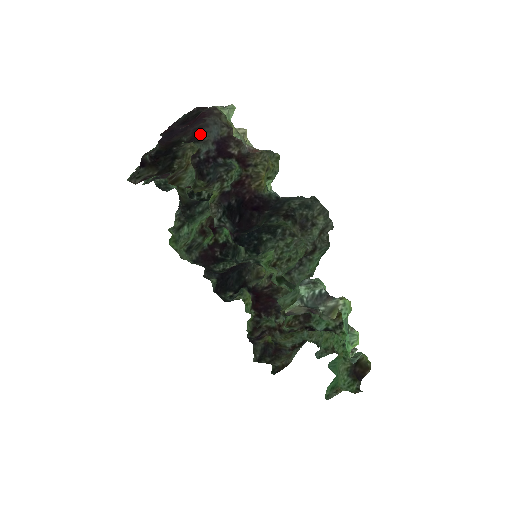
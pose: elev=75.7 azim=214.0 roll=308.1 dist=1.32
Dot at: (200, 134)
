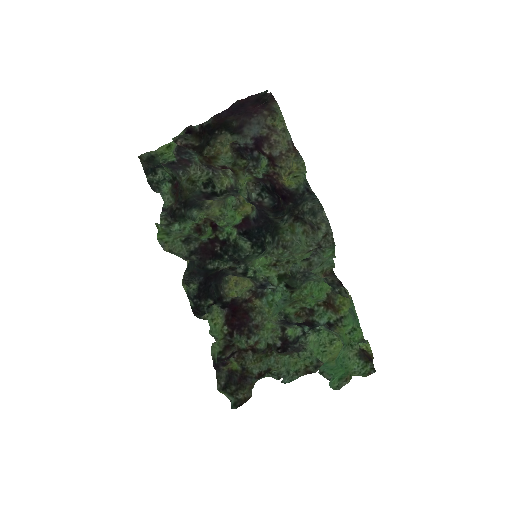
Dot at: (242, 128)
